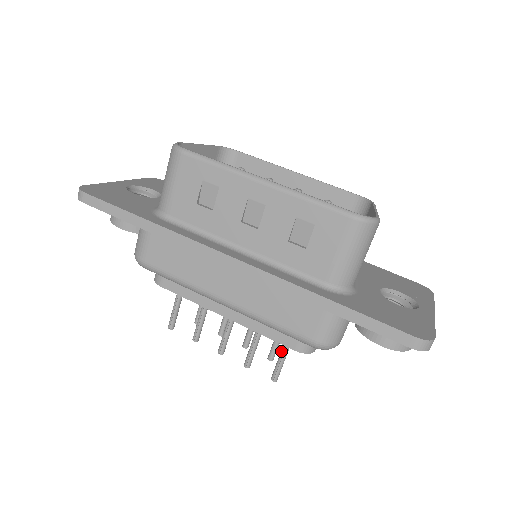
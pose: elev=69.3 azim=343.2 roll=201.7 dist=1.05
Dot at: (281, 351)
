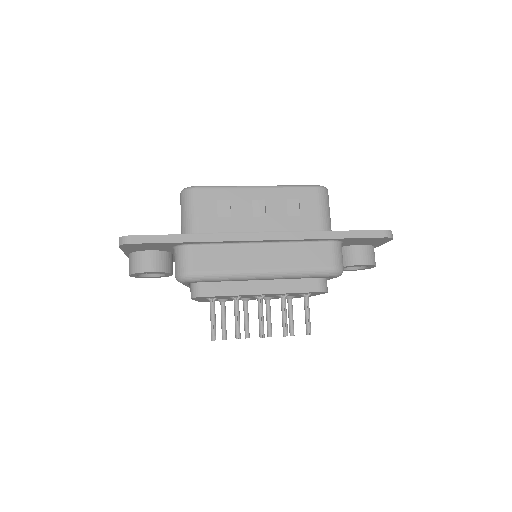
Dot at: (305, 308)
